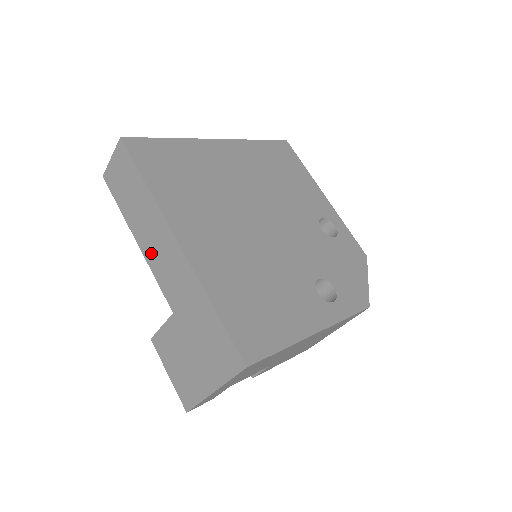
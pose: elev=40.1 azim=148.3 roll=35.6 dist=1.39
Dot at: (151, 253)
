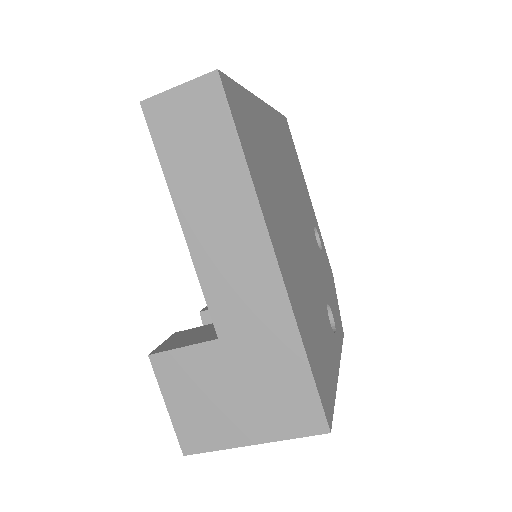
Dot at: (209, 252)
